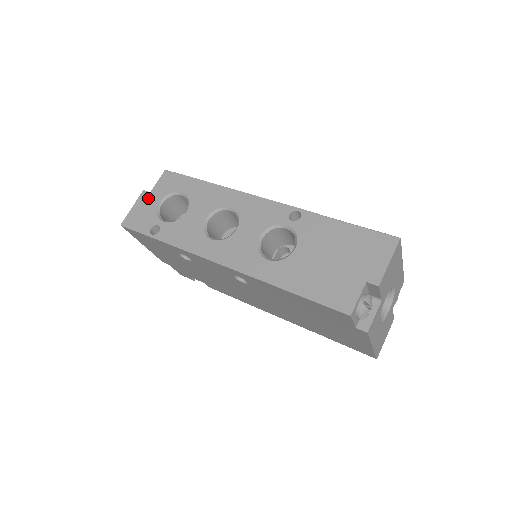
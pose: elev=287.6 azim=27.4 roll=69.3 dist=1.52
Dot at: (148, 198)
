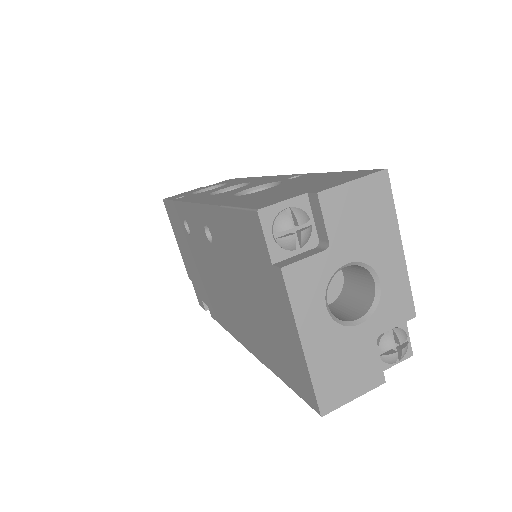
Dot at: (200, 188)
